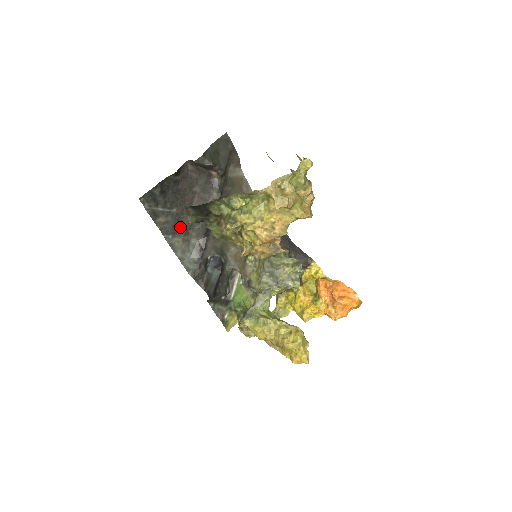
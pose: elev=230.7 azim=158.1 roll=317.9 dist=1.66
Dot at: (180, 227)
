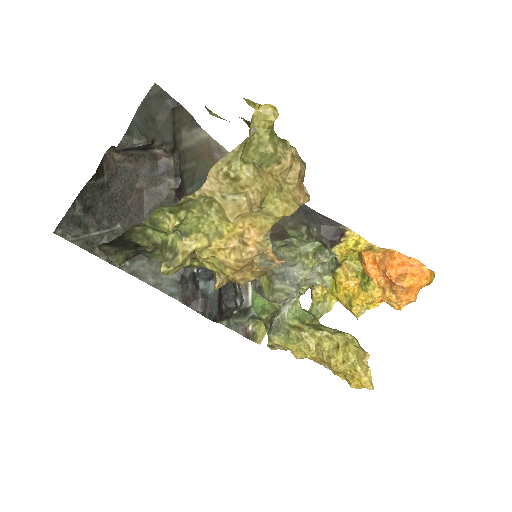
Dot at: occluded
